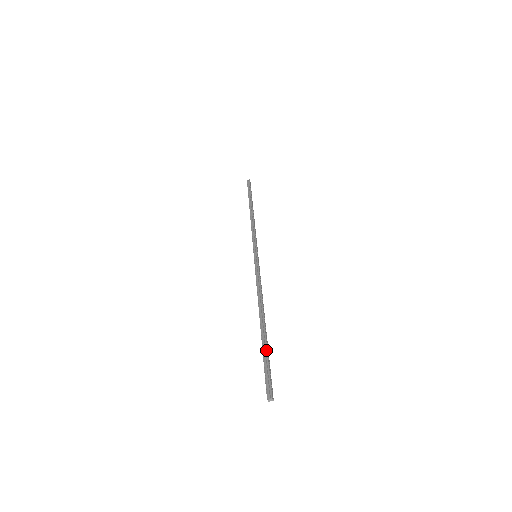
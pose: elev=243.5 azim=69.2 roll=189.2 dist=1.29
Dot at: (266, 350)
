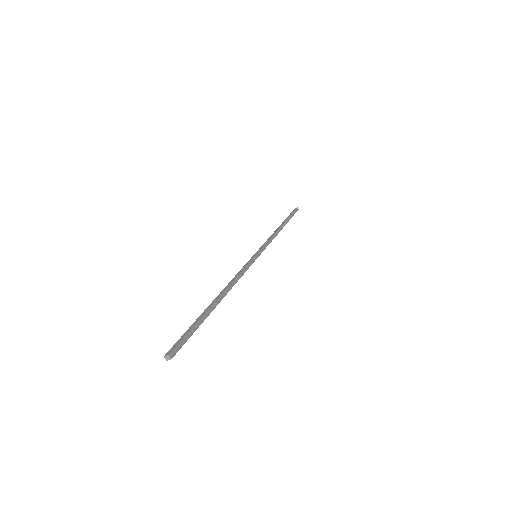
Dot at: (198, 319)
